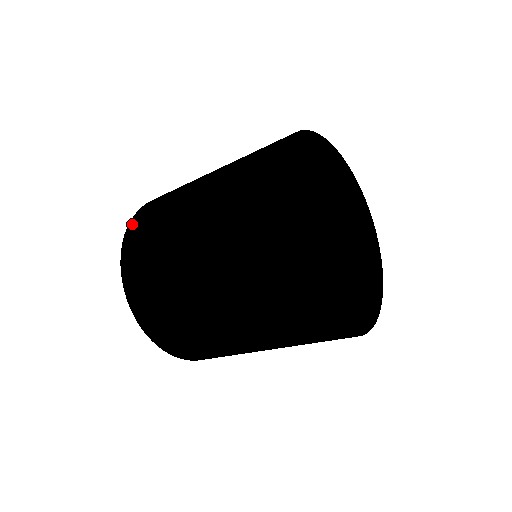
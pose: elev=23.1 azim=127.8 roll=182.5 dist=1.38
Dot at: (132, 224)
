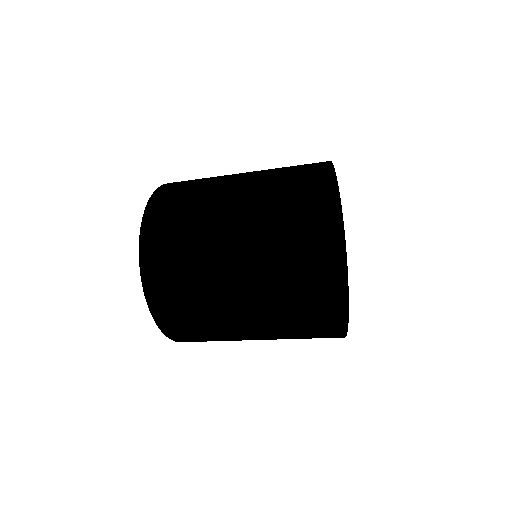
Dot at: (162, 188)
